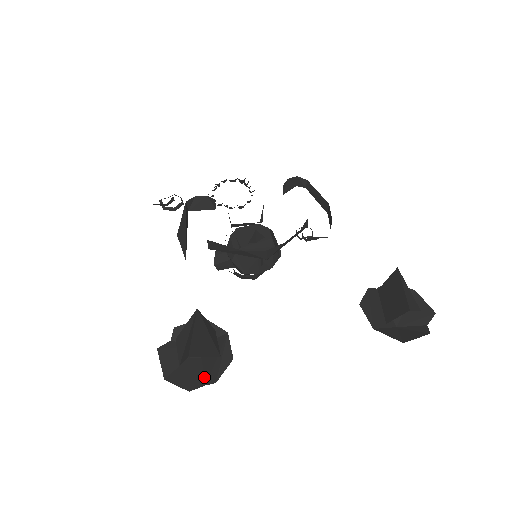
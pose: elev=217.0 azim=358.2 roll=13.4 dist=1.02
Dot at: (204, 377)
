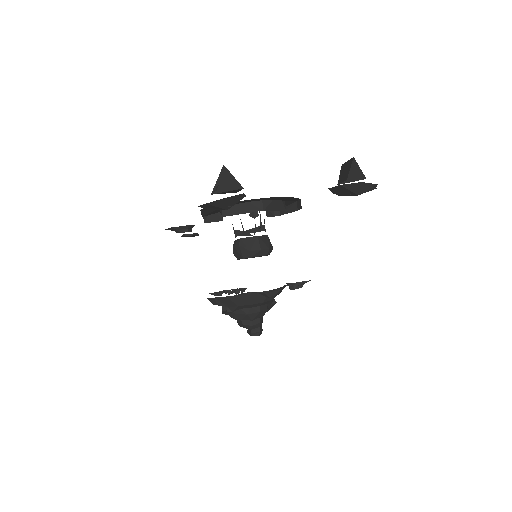
Dot at: (234, 200)
